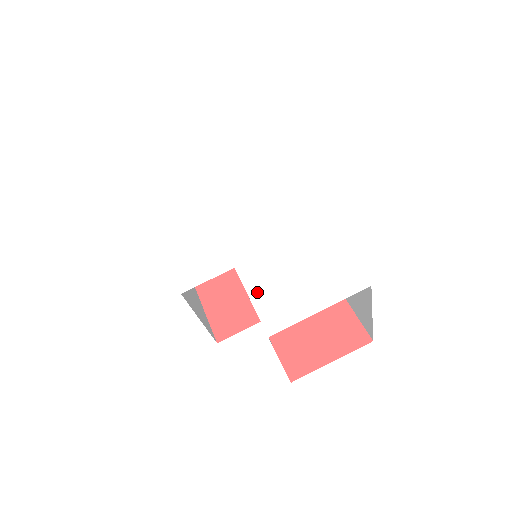
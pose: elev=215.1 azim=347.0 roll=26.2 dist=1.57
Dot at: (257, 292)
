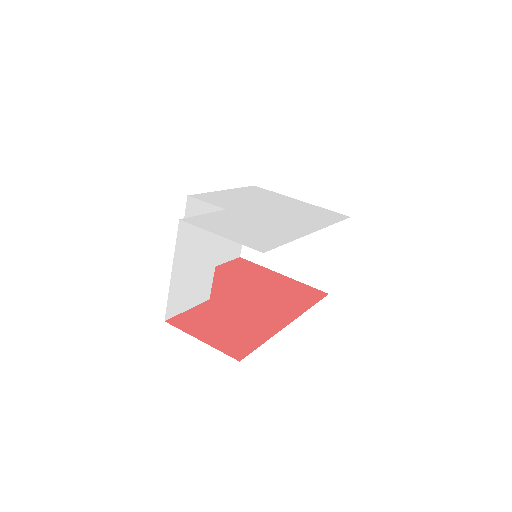
Dot at: (213, 216)
